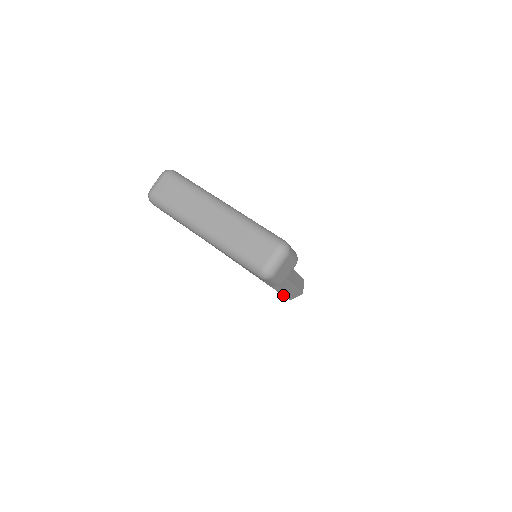
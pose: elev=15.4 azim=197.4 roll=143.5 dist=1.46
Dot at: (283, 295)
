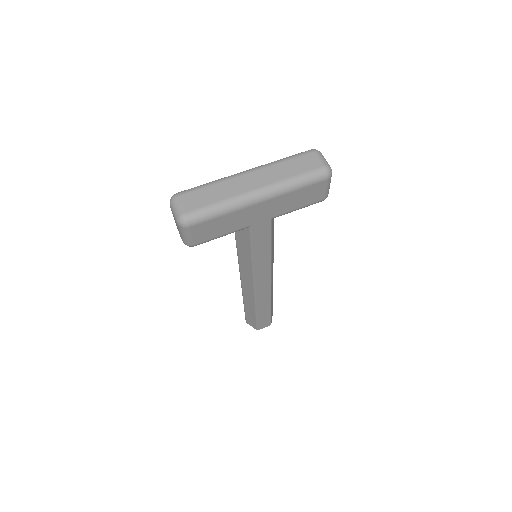
Dot at: (270, 314)
